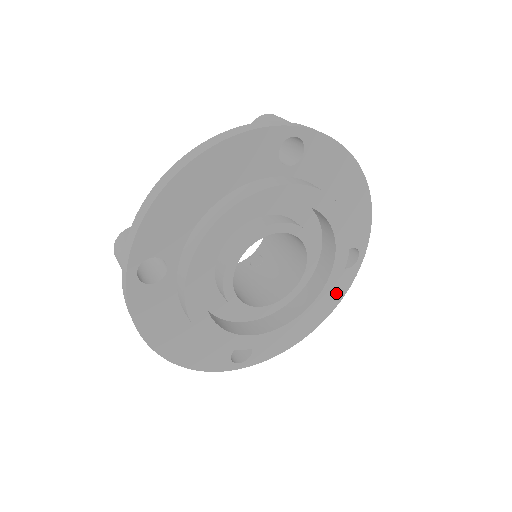
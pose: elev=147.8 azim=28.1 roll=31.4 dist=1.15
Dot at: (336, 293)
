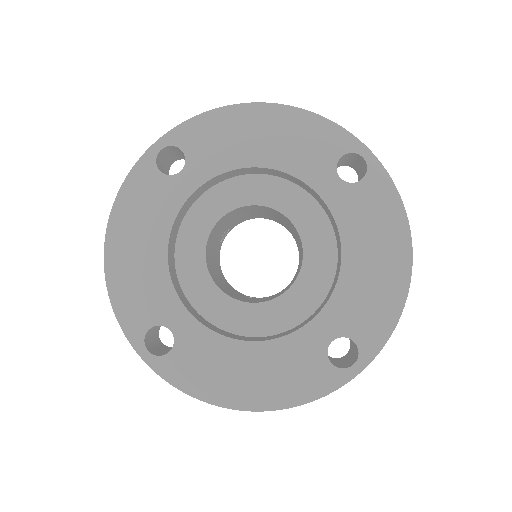
Dot at: (301, 386)
